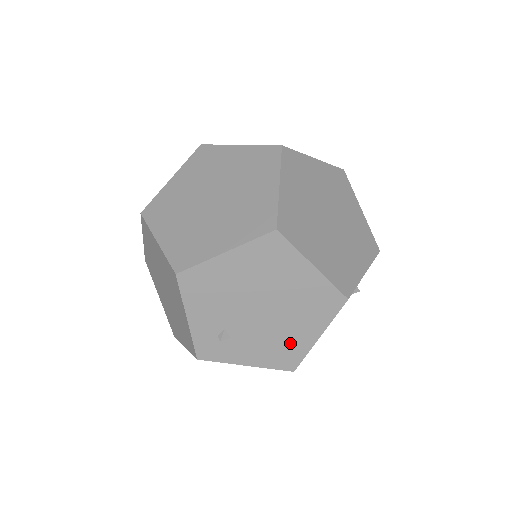
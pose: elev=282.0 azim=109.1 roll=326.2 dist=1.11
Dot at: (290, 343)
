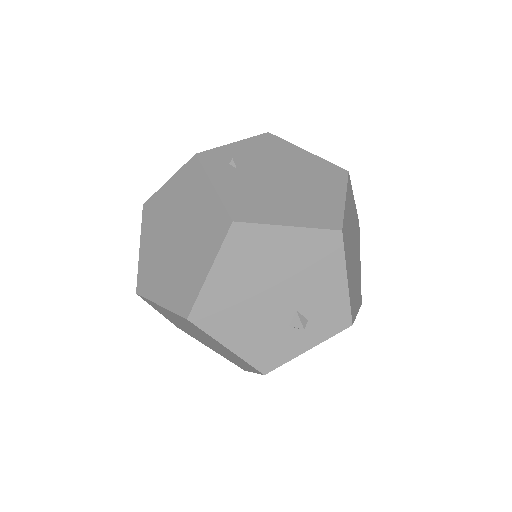
Dot at: (264, 208)
